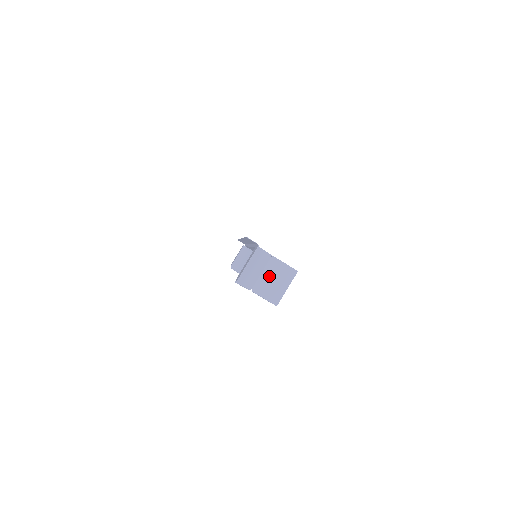
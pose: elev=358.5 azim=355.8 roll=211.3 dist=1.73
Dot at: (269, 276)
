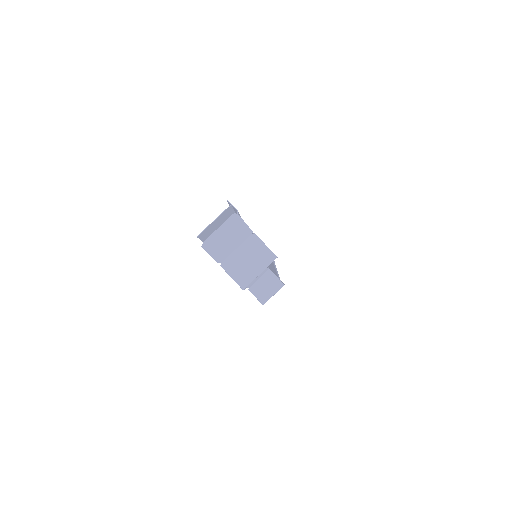
Dot at: (244, 254)
